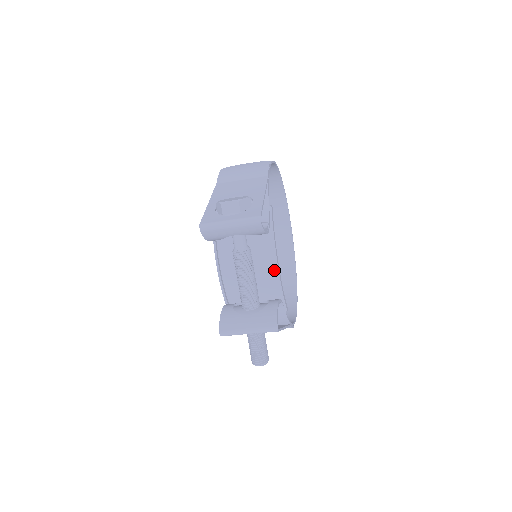
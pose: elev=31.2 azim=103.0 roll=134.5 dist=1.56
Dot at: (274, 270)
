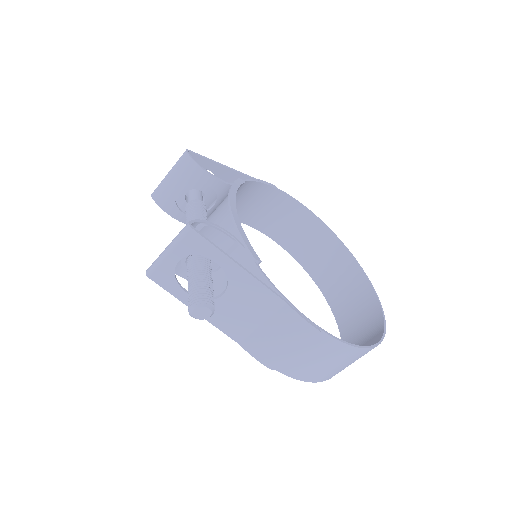
Dot at: occluded
